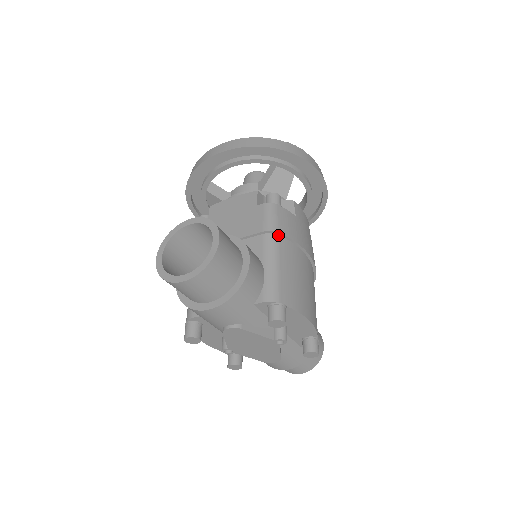
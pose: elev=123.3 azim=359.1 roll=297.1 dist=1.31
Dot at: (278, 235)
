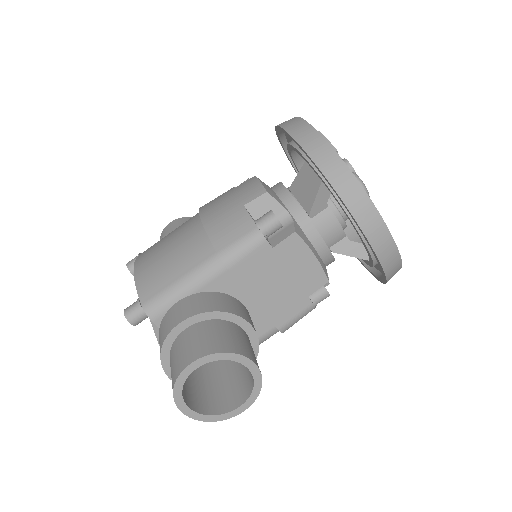
Dot at: occluded
